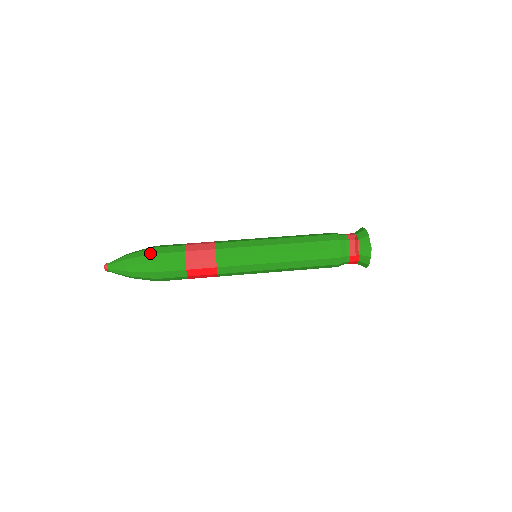
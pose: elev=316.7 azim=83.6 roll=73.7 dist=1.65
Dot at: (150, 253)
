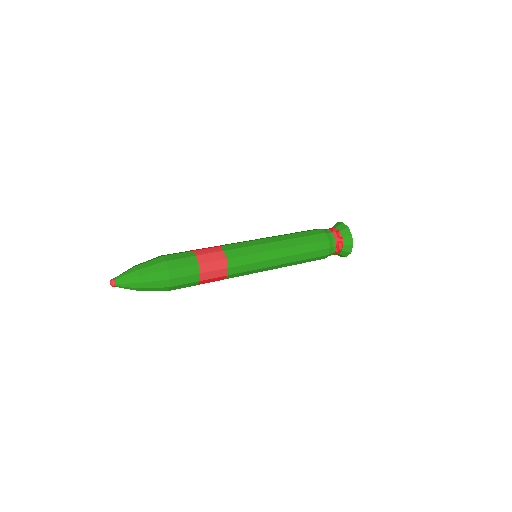
Dot at: (164, 269)
